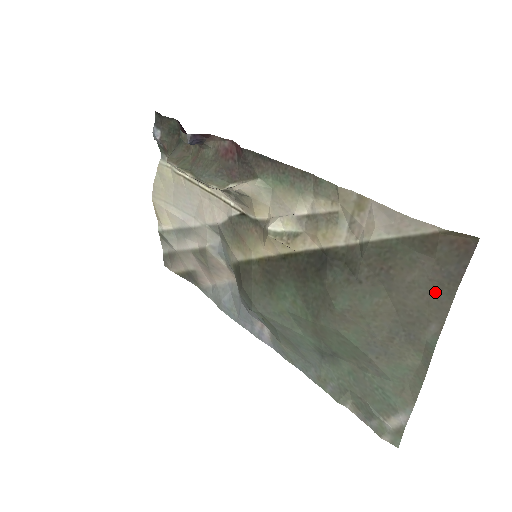
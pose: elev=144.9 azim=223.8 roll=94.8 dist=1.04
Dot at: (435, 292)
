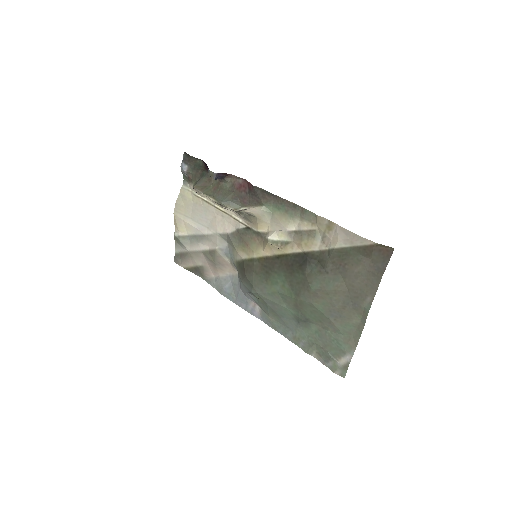
Dot at: (370, 278)
